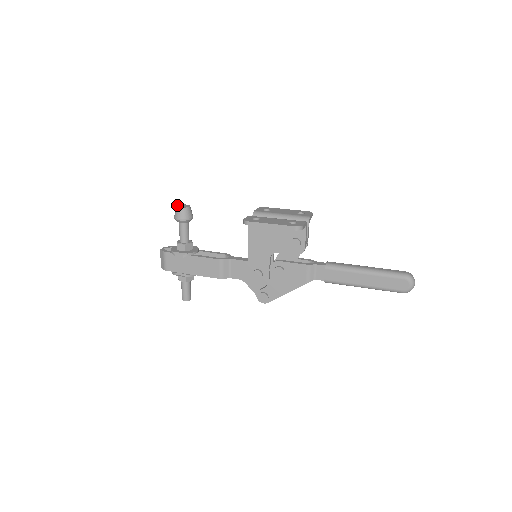
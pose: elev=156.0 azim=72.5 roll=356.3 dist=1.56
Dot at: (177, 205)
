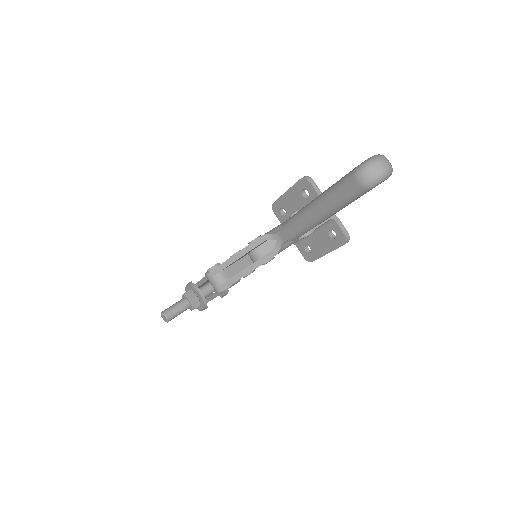
Dot at: occluded
